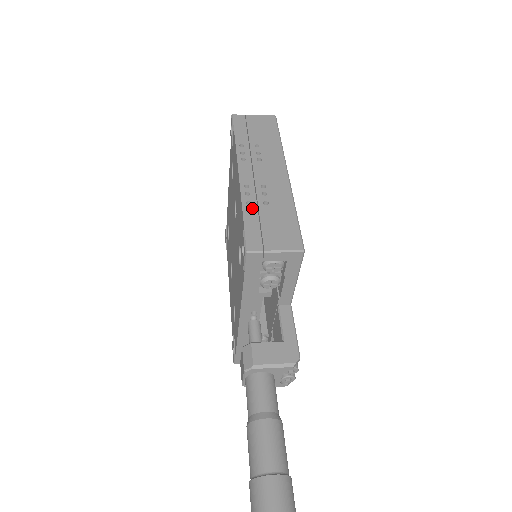
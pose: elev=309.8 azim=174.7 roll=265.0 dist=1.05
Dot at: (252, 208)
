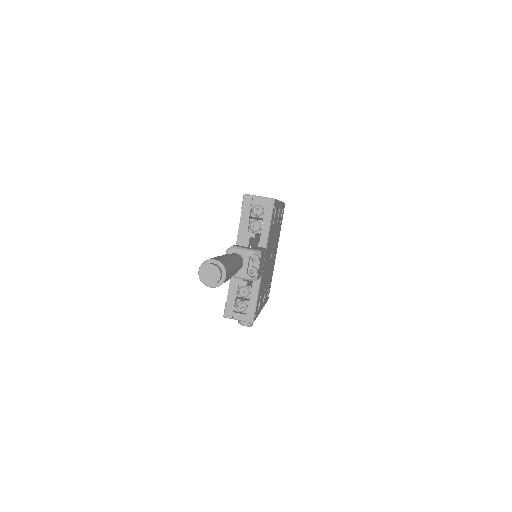
Dot at: occluded
